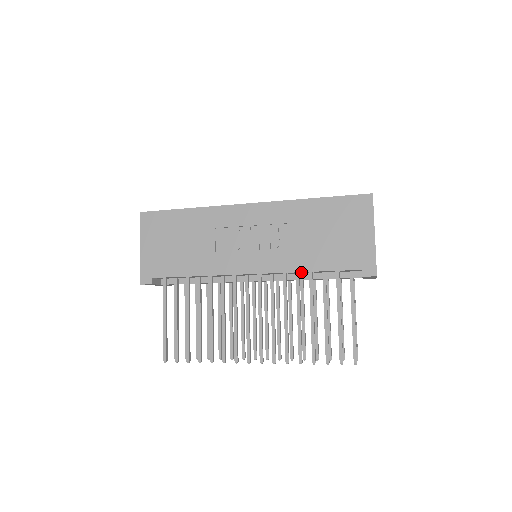
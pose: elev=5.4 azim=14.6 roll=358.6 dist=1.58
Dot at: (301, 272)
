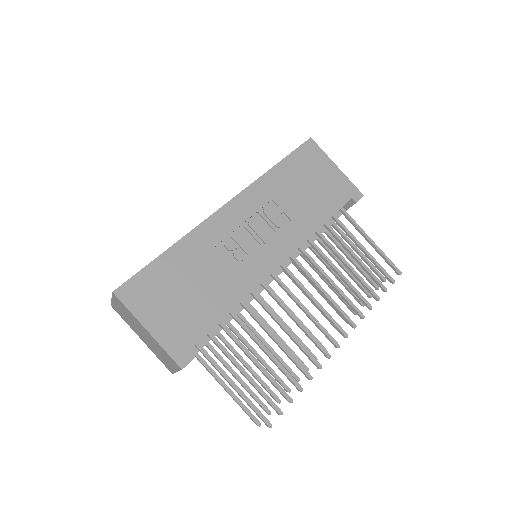
Dot at: (313, 233)
